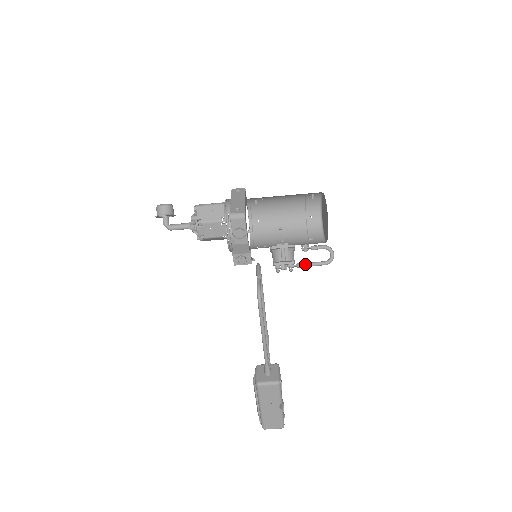
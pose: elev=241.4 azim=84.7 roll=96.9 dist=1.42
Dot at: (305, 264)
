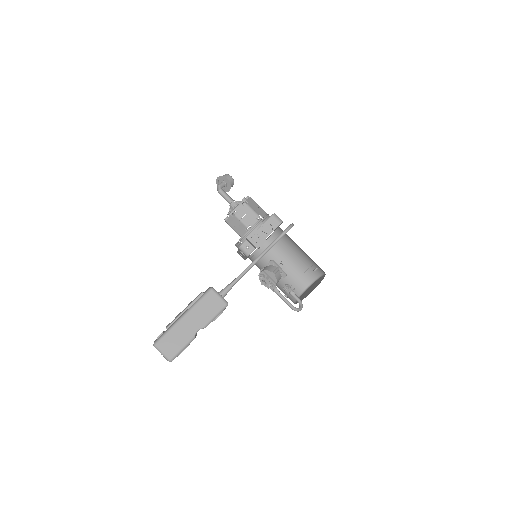
Dot at: occluded
